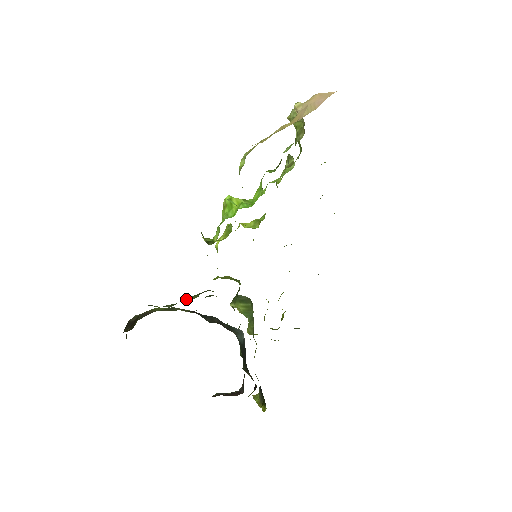
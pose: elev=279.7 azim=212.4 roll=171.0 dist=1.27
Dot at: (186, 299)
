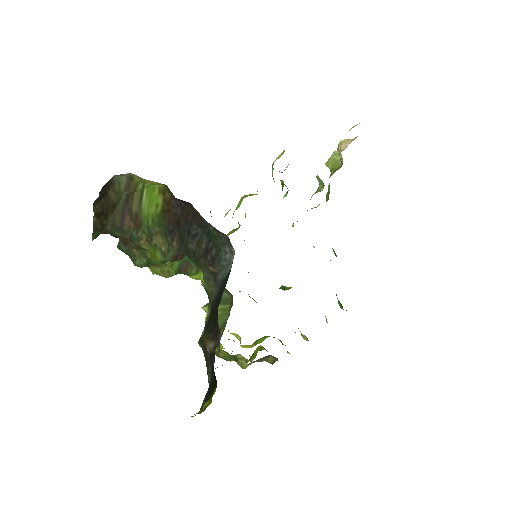
Dot at: (159, 270)
